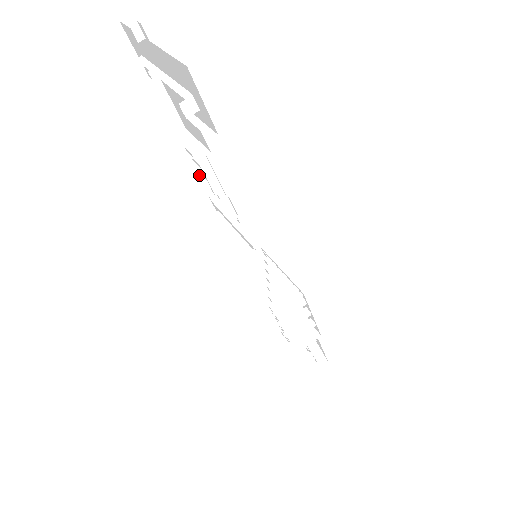
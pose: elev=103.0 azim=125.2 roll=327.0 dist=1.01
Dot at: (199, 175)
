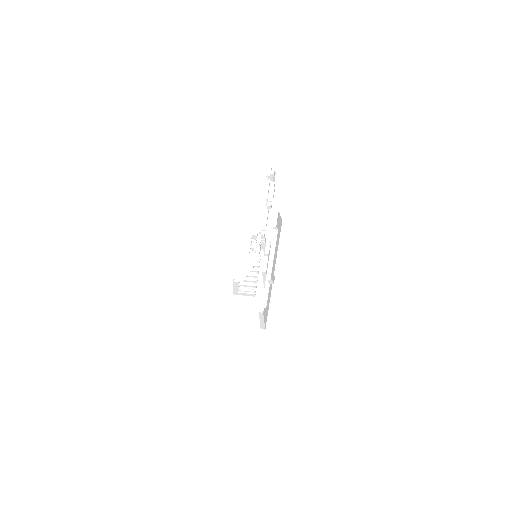
Dot at: (268, 205)
